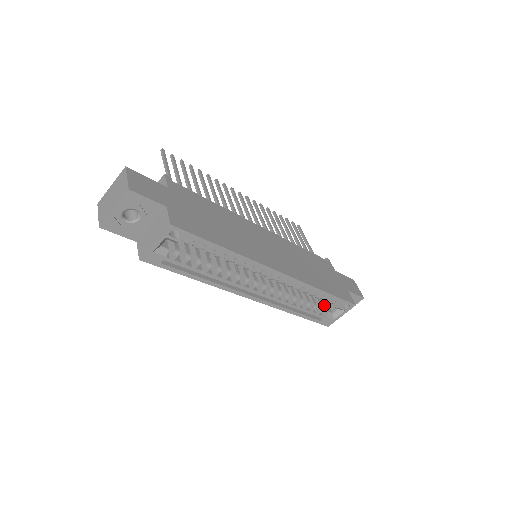
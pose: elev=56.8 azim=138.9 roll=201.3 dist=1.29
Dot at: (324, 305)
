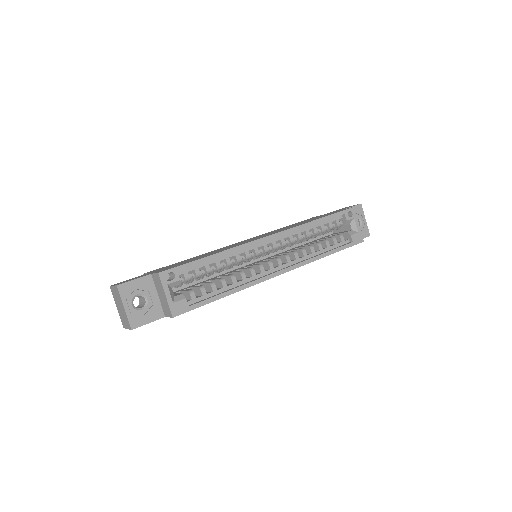
Dot at: occluded
